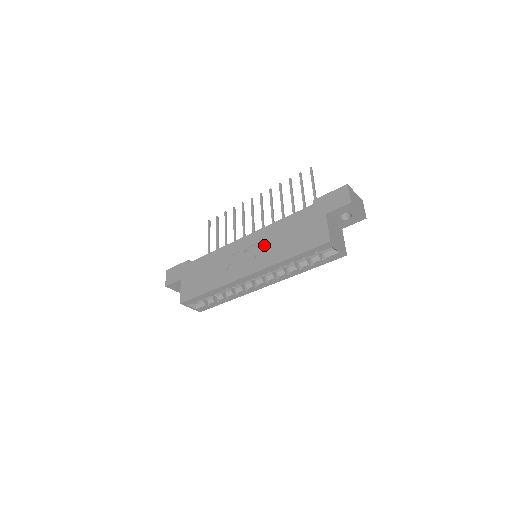
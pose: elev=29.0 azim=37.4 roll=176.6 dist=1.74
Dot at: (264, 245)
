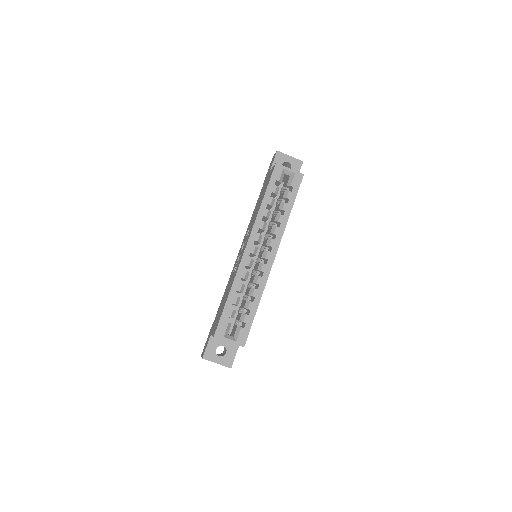
Dot at: (249, 230)
